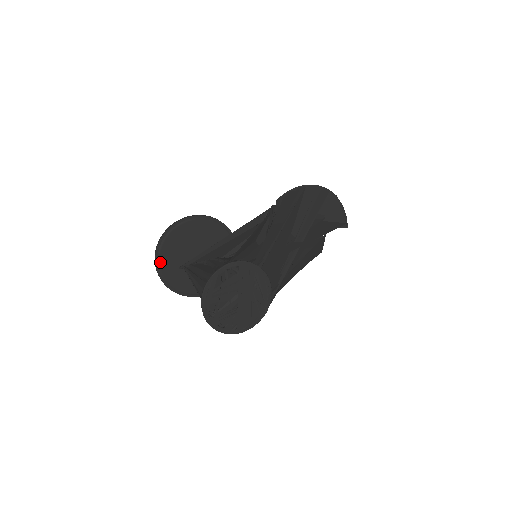
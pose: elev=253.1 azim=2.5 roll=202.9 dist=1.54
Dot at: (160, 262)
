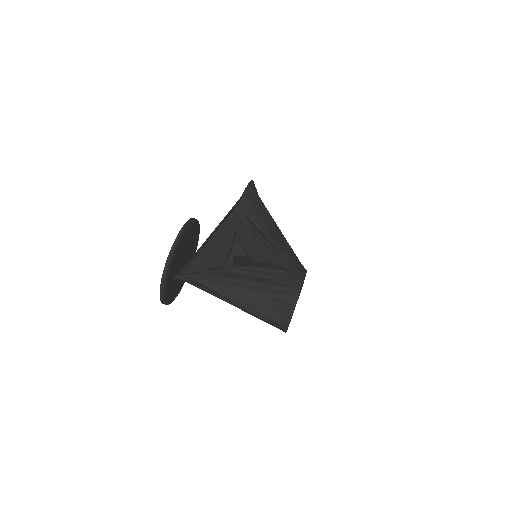
Dot at: (168, 277)
